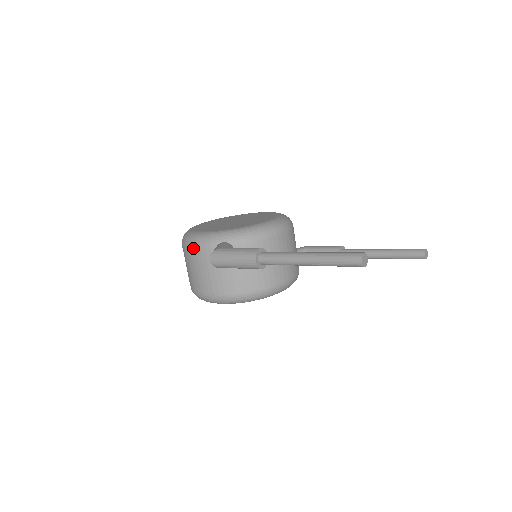
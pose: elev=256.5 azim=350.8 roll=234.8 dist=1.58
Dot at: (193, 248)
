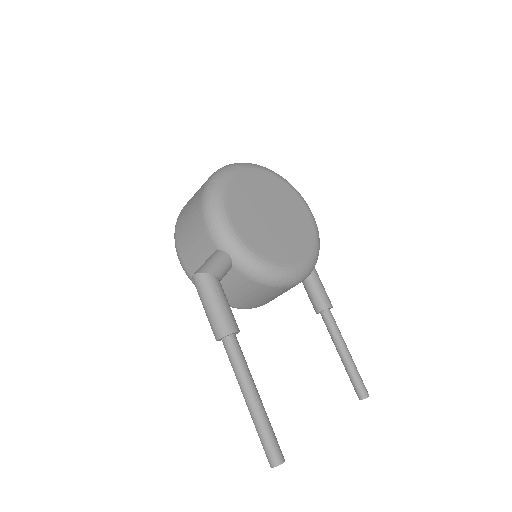
Dot at: (204, 218)
